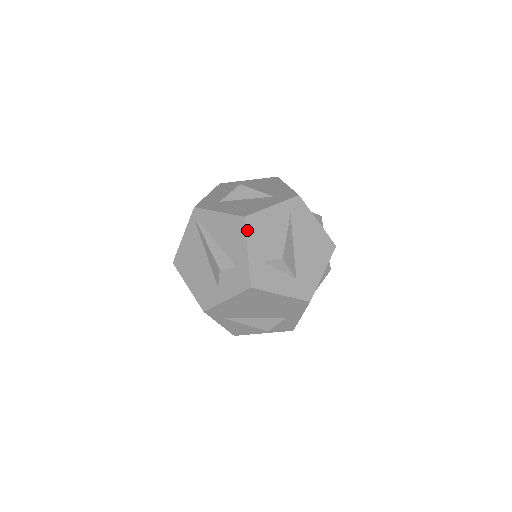
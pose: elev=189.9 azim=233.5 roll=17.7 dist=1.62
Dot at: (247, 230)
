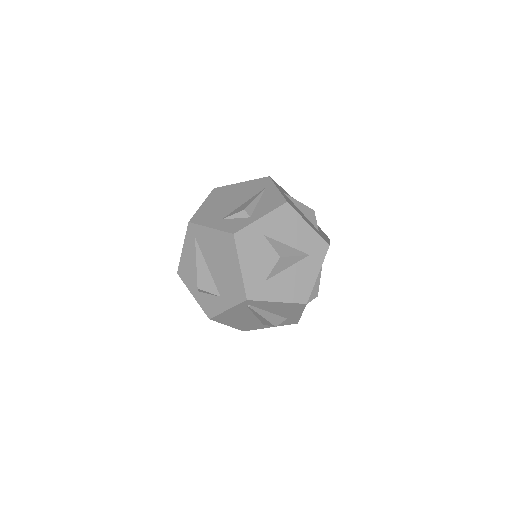
Dot at: occluded
